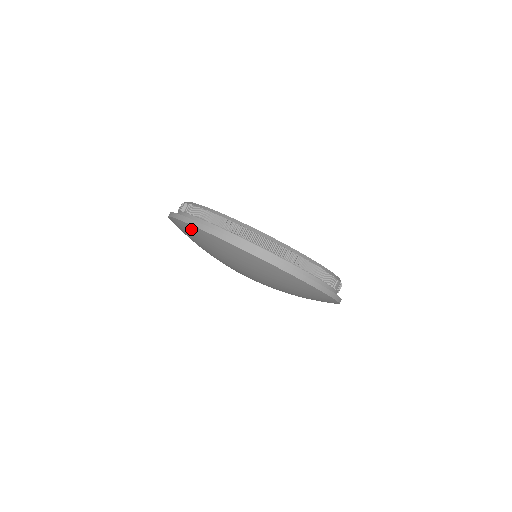
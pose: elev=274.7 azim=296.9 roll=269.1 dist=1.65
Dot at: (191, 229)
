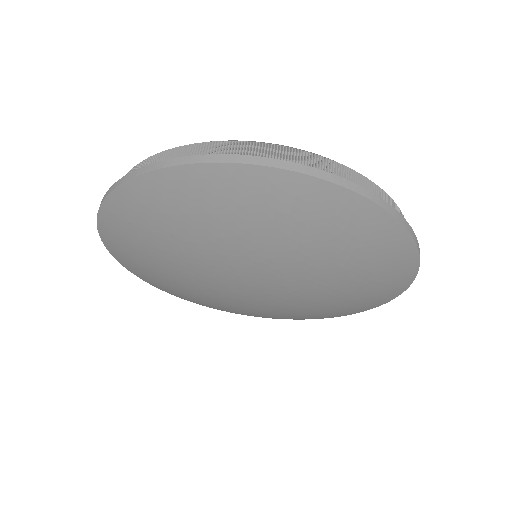
Dot at: (164, 184)
